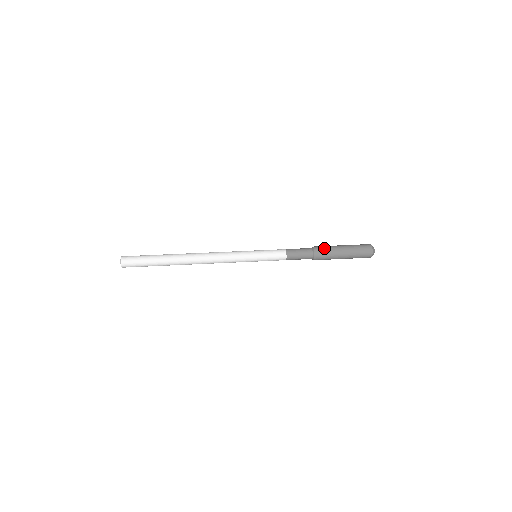
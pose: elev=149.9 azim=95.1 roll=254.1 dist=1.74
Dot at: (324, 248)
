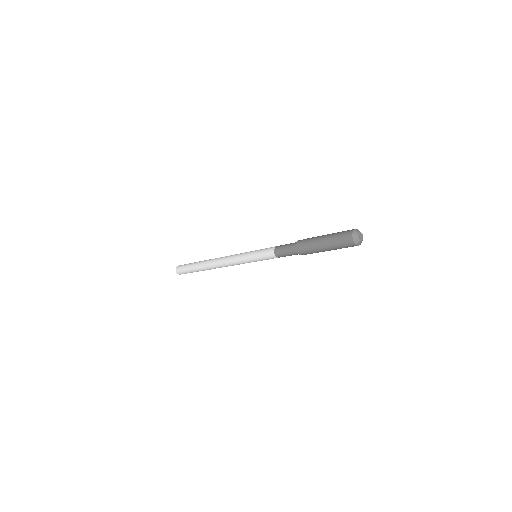
Dot at: occluded
